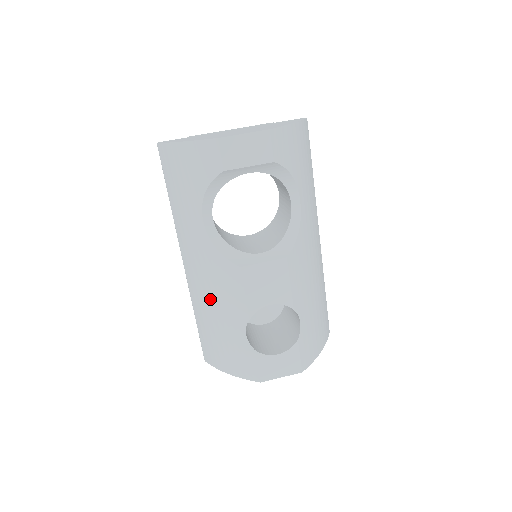
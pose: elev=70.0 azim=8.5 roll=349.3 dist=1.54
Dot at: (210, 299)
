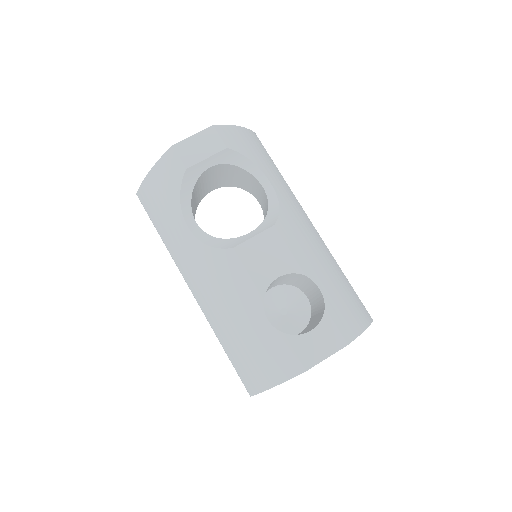
Dot at: (223, 306)
